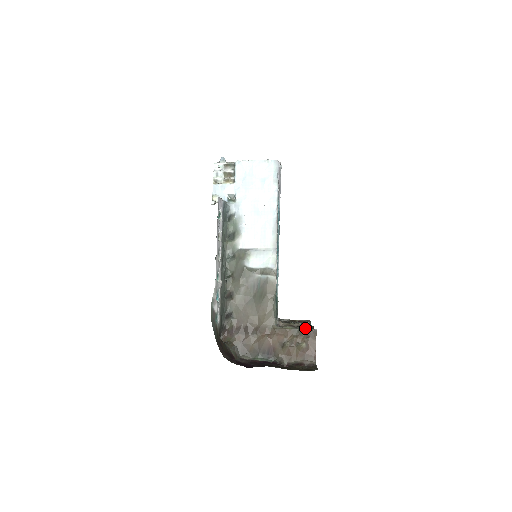
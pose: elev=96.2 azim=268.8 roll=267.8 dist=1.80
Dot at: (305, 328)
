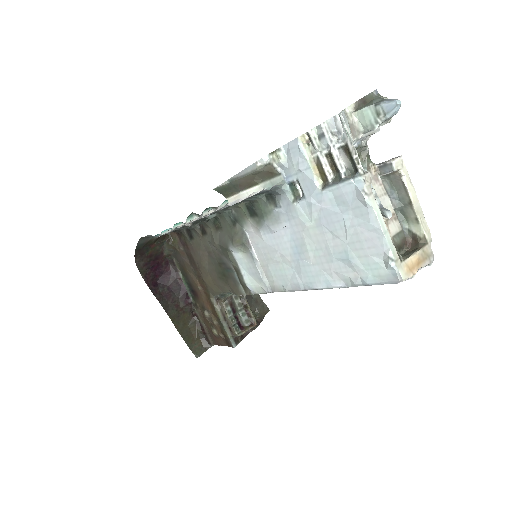
Dot at: (228, 334)
